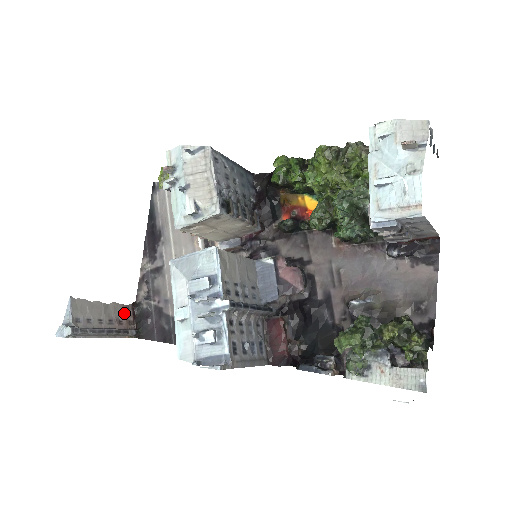
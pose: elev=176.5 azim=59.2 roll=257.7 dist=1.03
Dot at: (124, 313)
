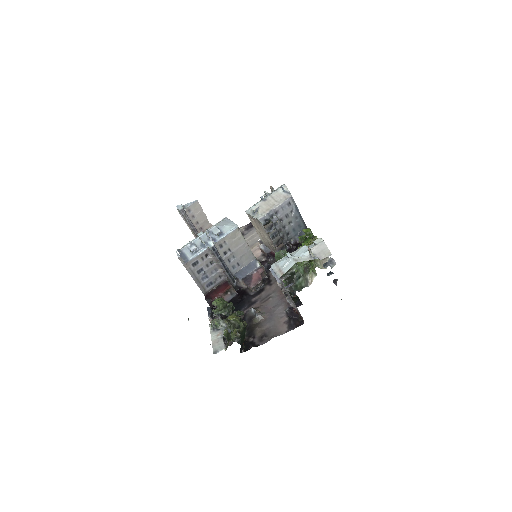
Dot at: occluded
